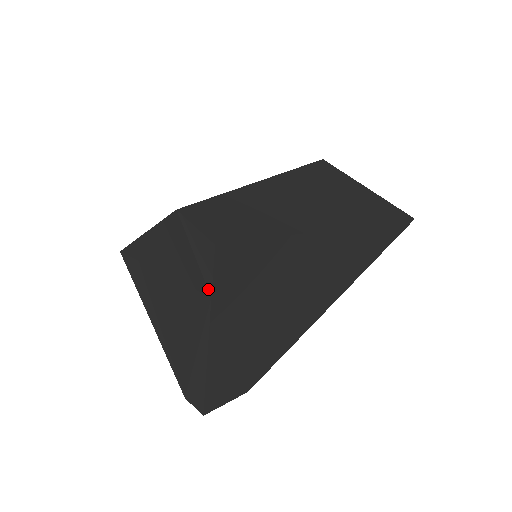
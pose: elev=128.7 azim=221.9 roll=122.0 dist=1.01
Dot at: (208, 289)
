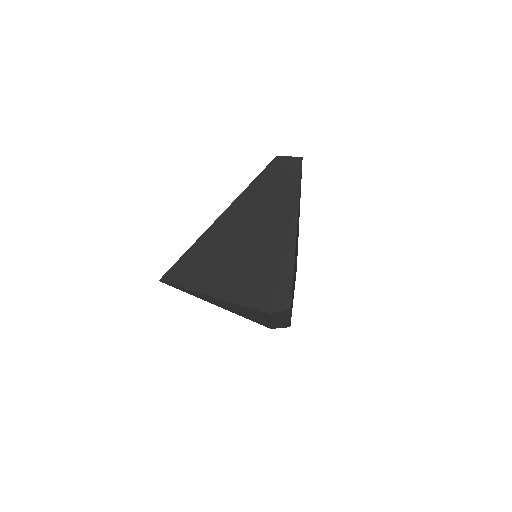
Dot at: (298, 185)
